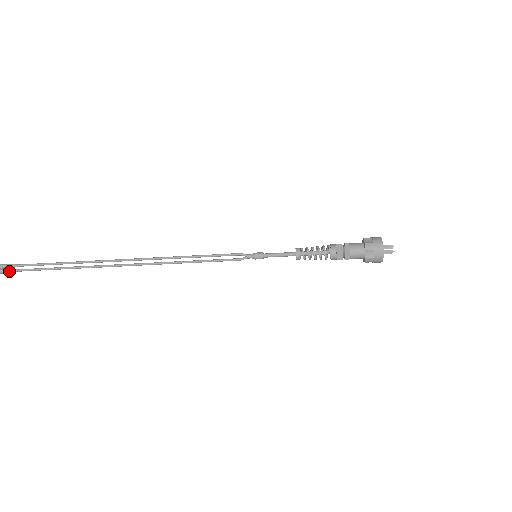
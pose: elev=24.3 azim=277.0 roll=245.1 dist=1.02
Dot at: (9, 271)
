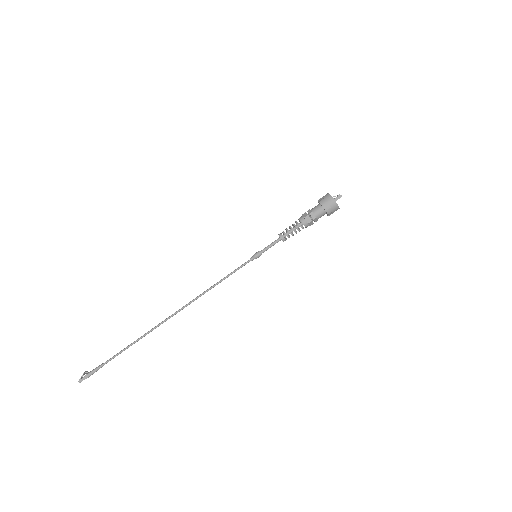
Dot at: (97, 367)
